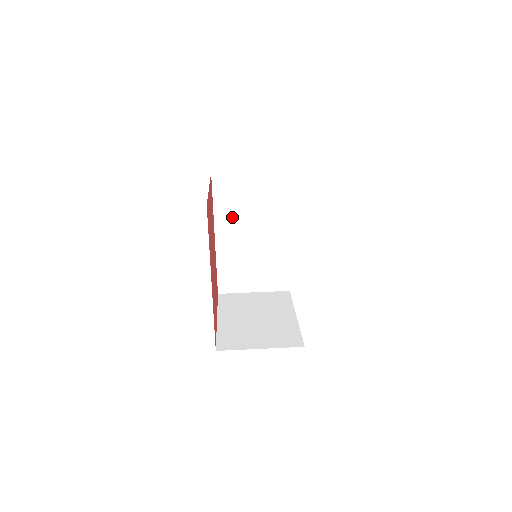
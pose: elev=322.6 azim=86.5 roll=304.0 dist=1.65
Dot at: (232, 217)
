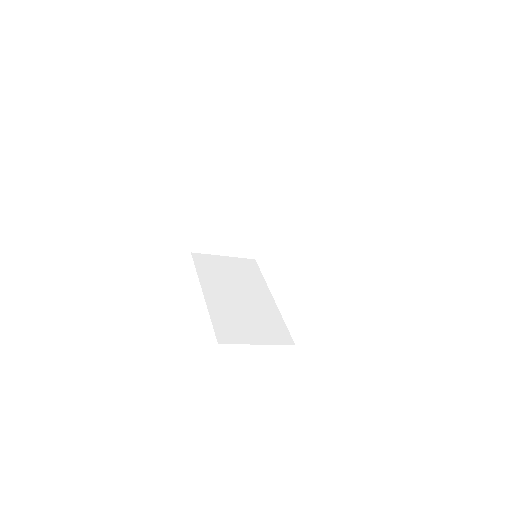
Dot at: (216, 281)
